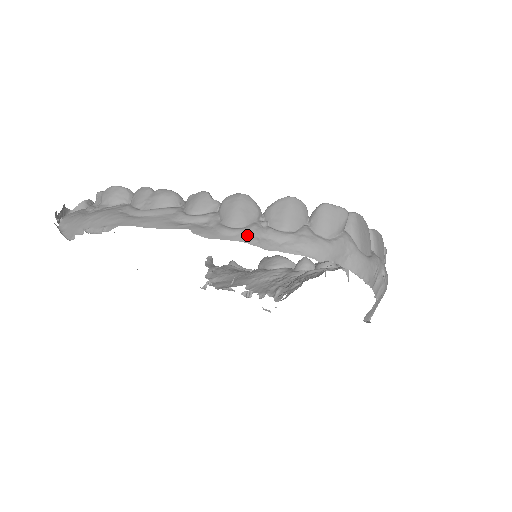
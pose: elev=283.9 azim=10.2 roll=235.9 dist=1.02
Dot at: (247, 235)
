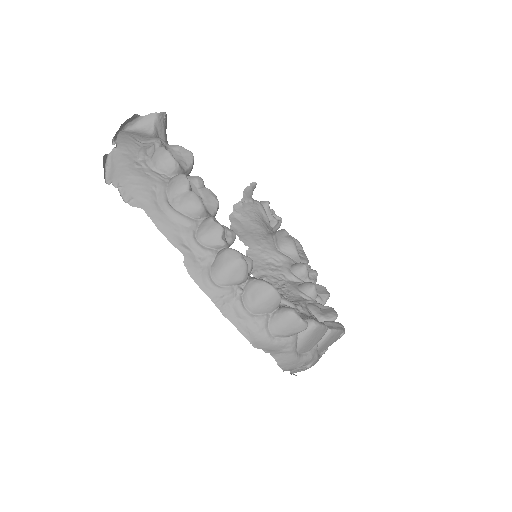
Dot at: (218, 296)
